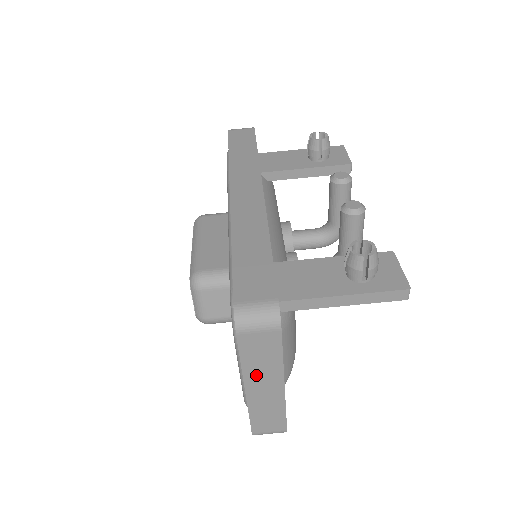
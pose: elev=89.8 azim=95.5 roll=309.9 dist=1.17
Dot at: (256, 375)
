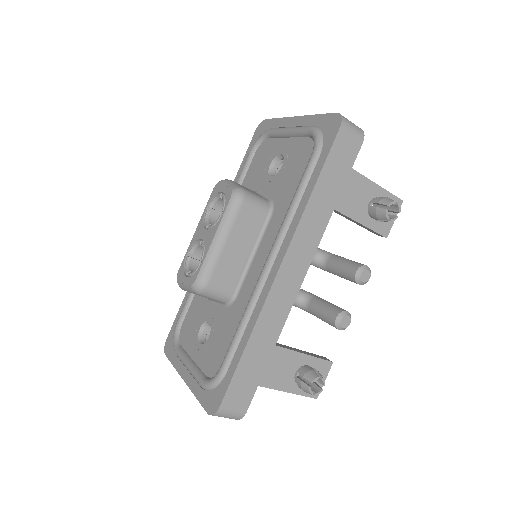
Dot at: occluded
